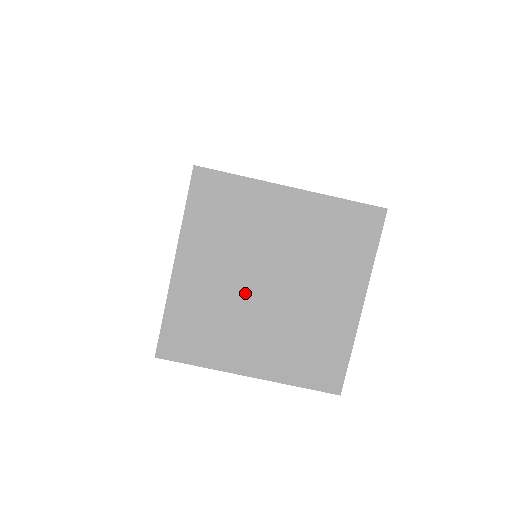
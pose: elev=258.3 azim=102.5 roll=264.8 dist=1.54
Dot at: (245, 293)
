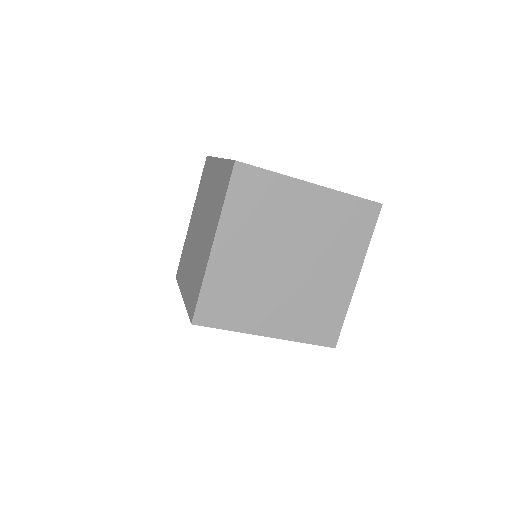
Dot at: occluded
